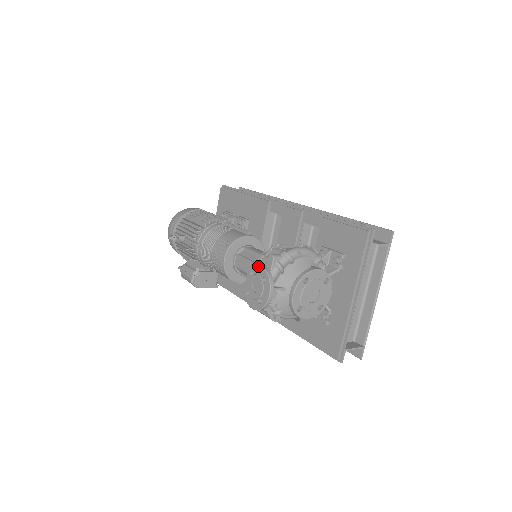
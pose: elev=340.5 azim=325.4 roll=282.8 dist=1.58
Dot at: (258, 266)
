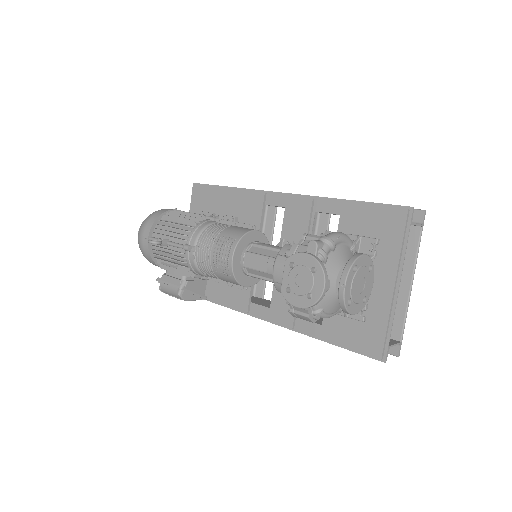
Dot at: (302, 255)
